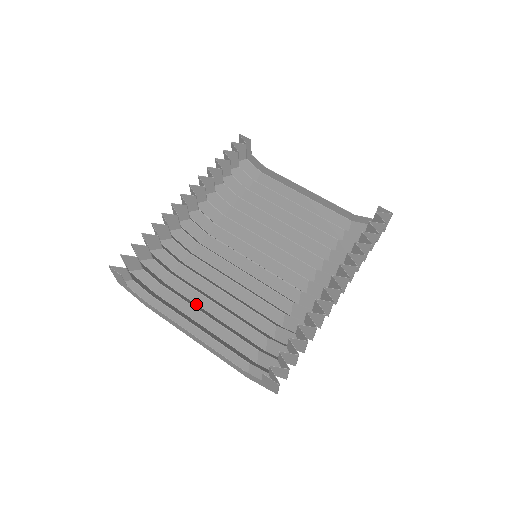
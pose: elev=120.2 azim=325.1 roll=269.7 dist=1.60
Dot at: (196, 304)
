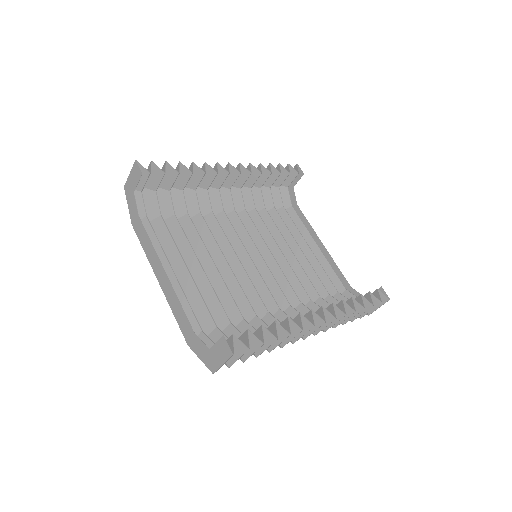
Dot at: occluded
